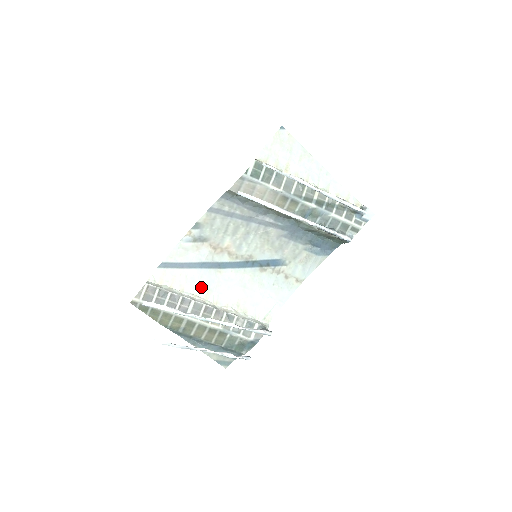
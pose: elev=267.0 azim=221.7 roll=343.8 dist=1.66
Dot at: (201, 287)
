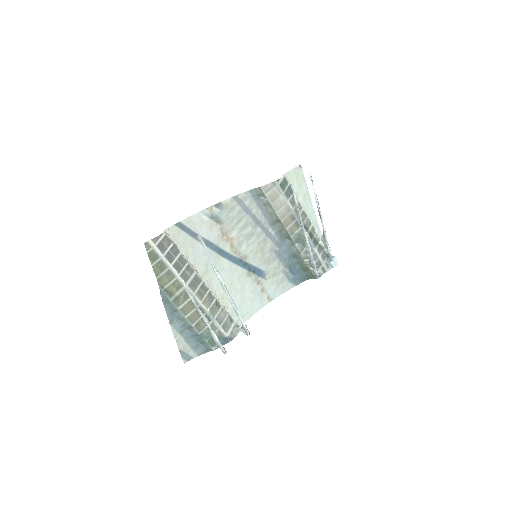
Dot at: (201, 264)
